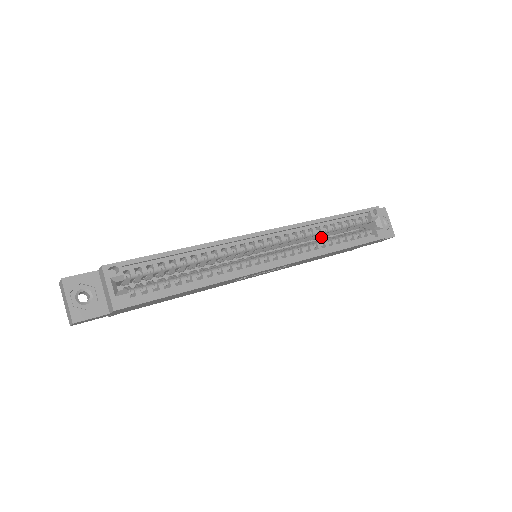
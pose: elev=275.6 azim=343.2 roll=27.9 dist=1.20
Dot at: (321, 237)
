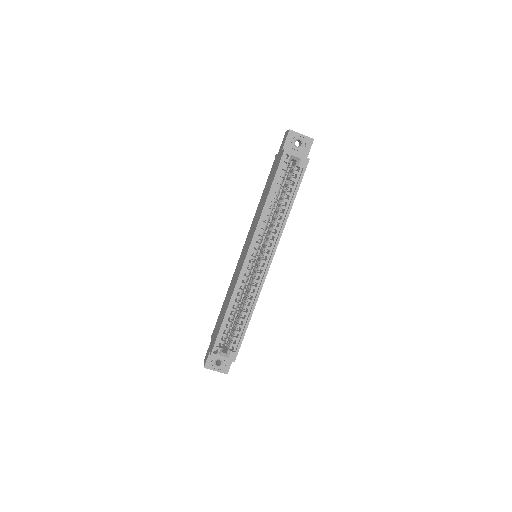
Dot at: occluded
